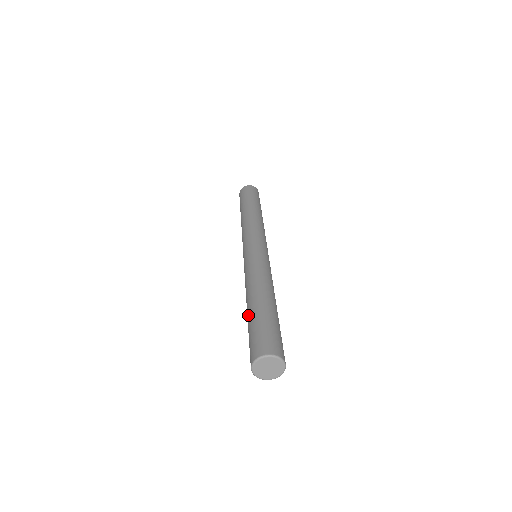
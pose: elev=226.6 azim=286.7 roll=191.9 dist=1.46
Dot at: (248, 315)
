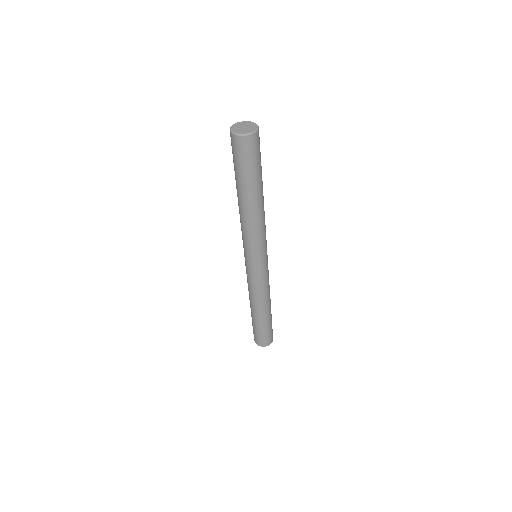
Dot at: occluded
